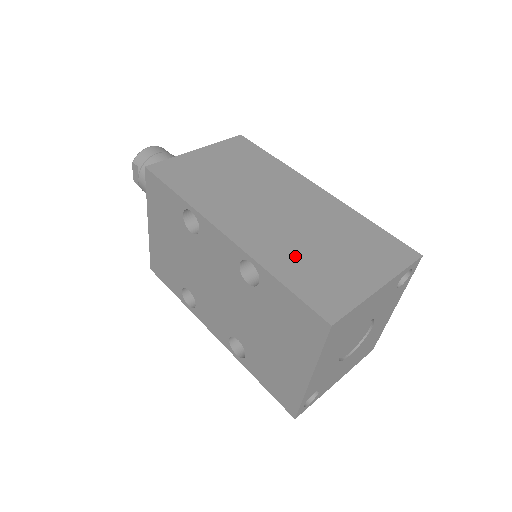
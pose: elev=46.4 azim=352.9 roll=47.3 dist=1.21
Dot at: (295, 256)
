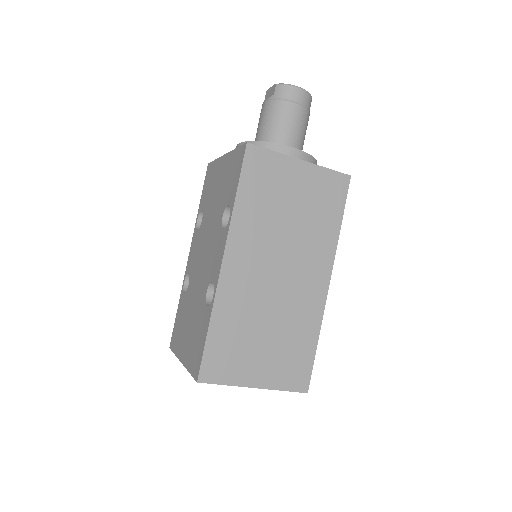
Dot at: (240, 320)
